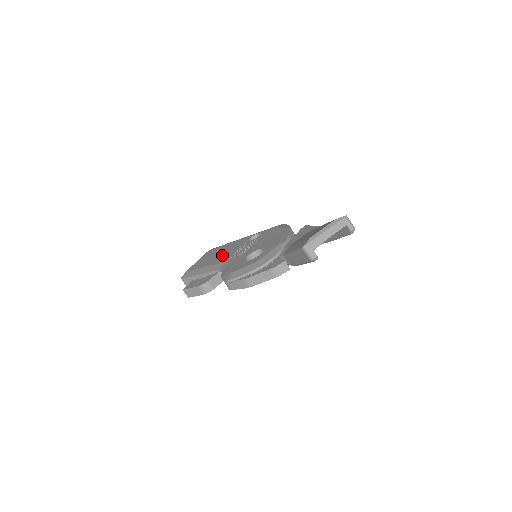
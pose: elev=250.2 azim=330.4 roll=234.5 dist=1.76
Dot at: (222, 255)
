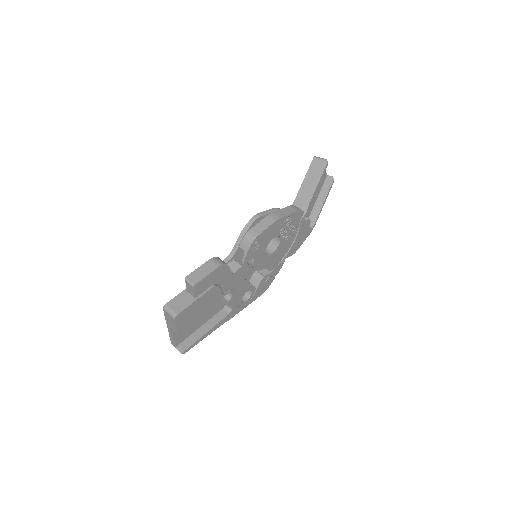
Dot at: occluded
